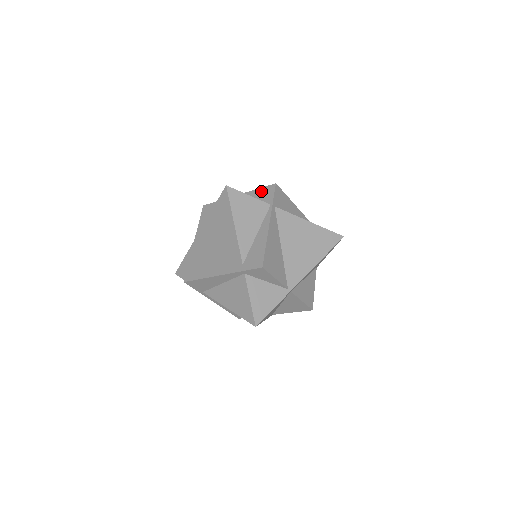
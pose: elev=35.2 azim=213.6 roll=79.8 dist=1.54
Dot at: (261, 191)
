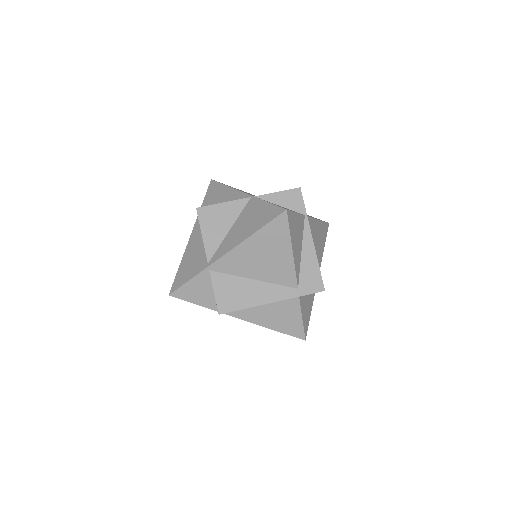
Dot at: (284, 196)
